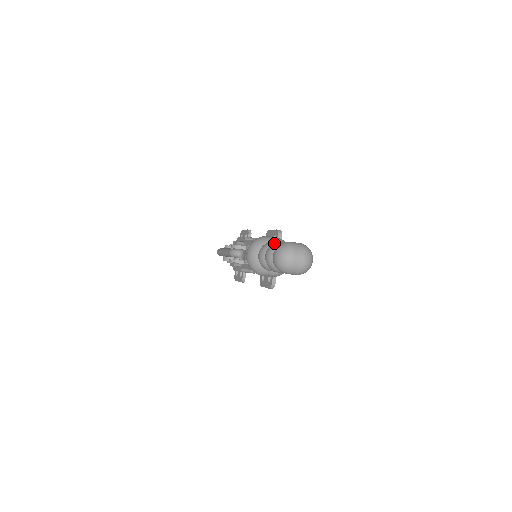
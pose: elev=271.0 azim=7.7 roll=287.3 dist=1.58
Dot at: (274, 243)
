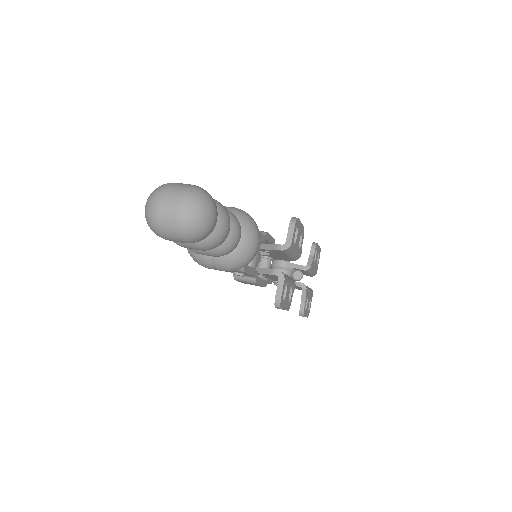
Dot at: occluded
